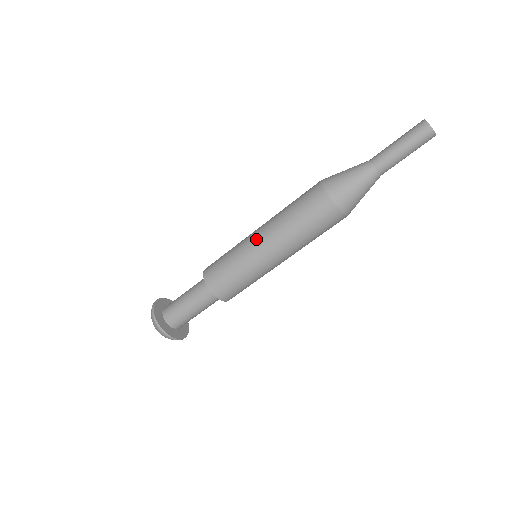
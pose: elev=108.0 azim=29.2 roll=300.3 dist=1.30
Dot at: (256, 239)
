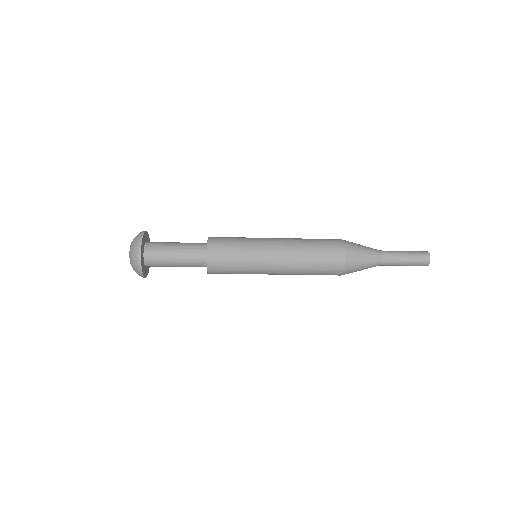
Dot at: (272, 259)
